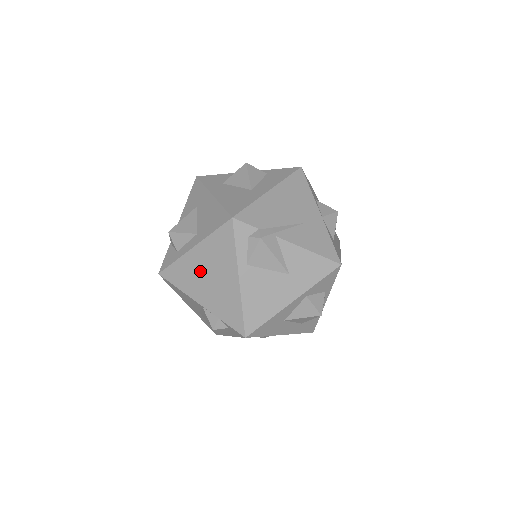
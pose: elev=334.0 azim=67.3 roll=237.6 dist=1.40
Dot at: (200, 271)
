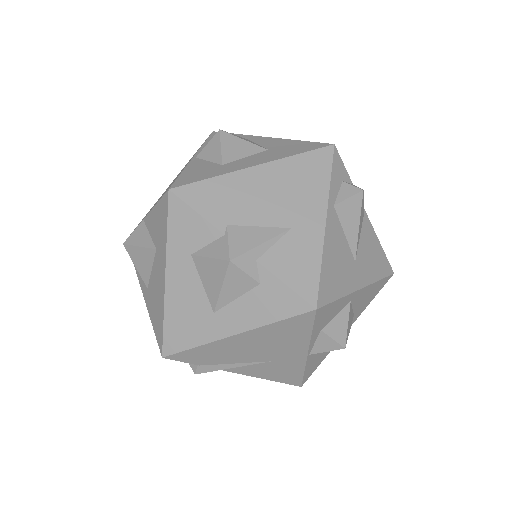
Dot at: occluded
